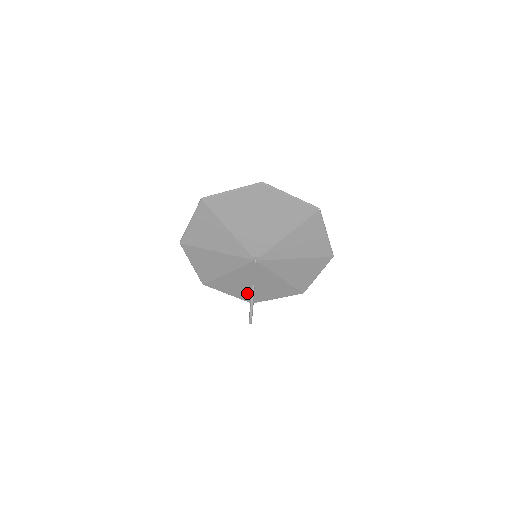
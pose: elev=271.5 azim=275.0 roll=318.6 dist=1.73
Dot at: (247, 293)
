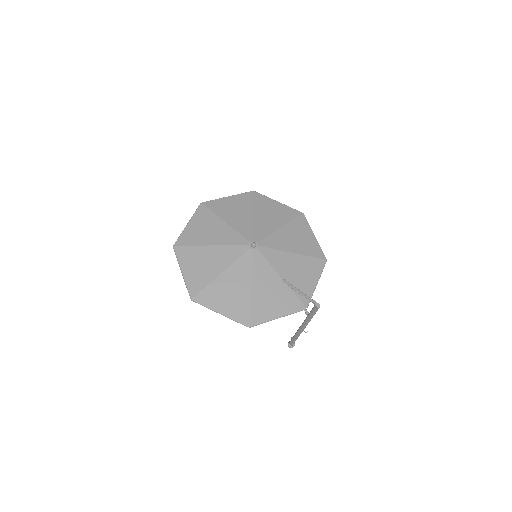
Dot at: (289, 297)
